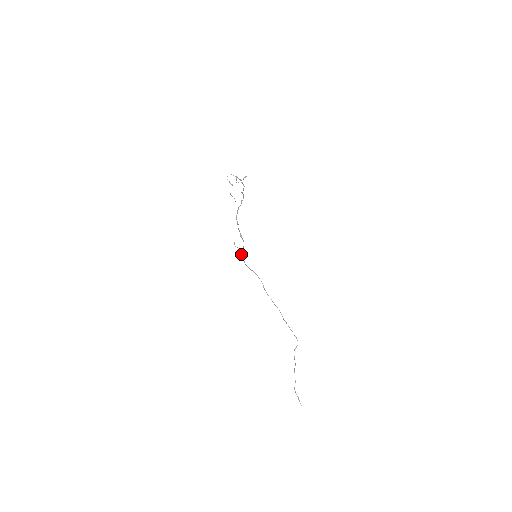
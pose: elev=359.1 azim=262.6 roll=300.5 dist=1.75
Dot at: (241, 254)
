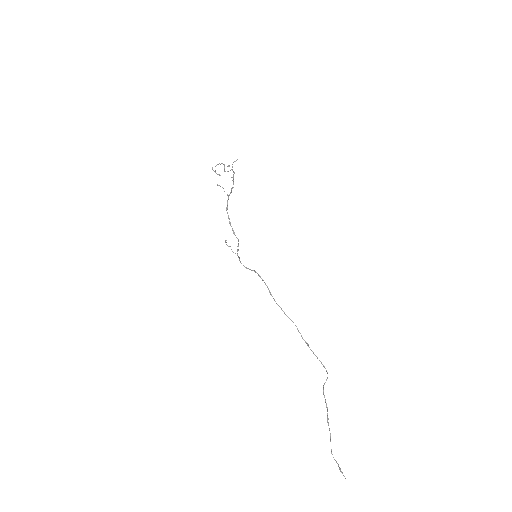
Dot at: (235, 253)
